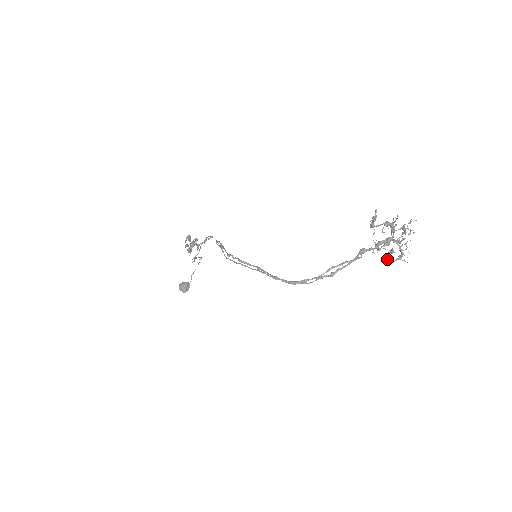
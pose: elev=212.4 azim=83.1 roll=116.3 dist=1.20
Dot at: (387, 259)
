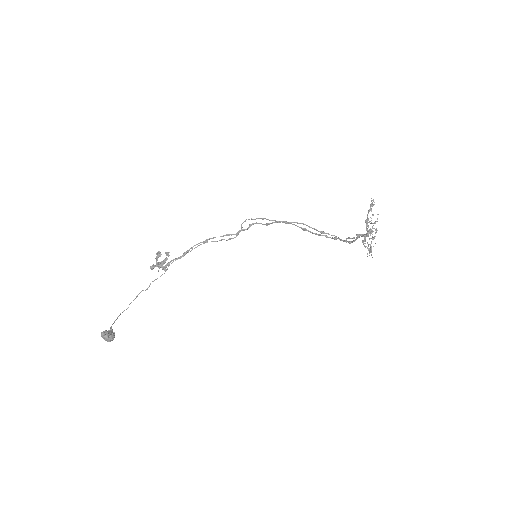
Dot at: (370, 245)
